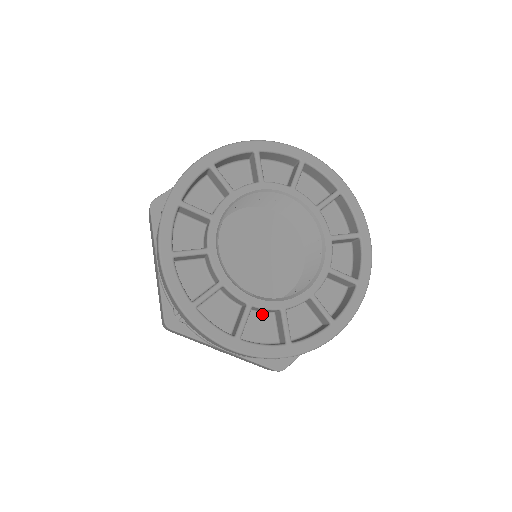
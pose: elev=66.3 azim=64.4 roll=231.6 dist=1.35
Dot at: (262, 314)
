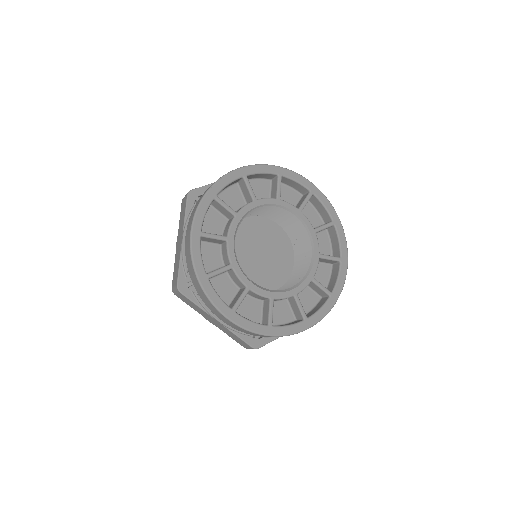
Dot at: (254, 299)
